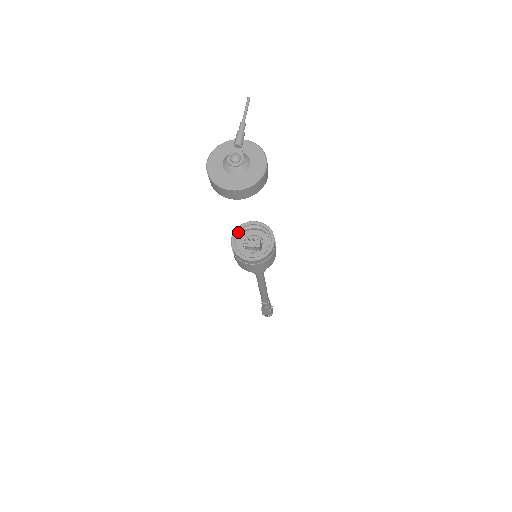
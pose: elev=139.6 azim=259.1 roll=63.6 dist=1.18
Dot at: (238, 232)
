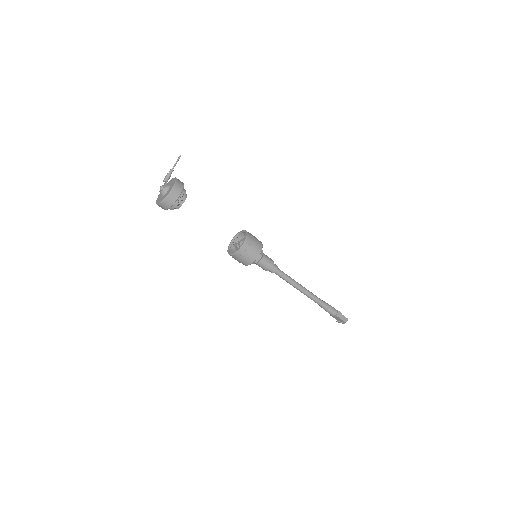
Dot at: (234, 239)
